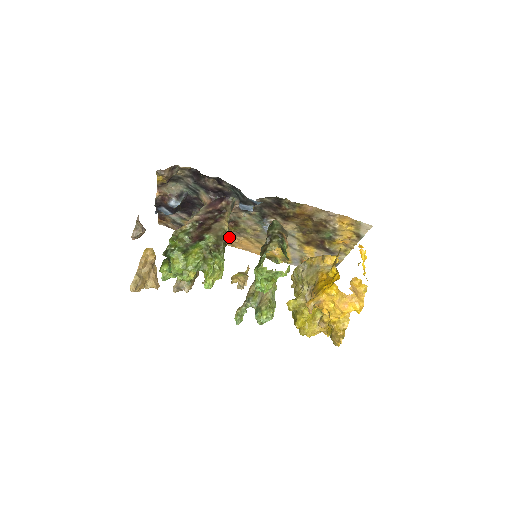
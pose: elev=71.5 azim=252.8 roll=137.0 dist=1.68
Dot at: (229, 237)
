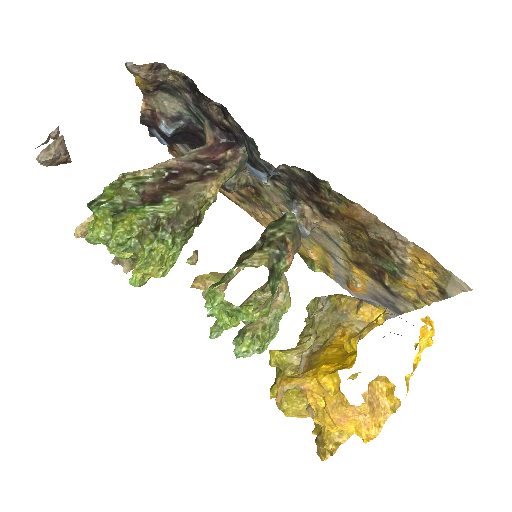
Dot at: (252, 207)
